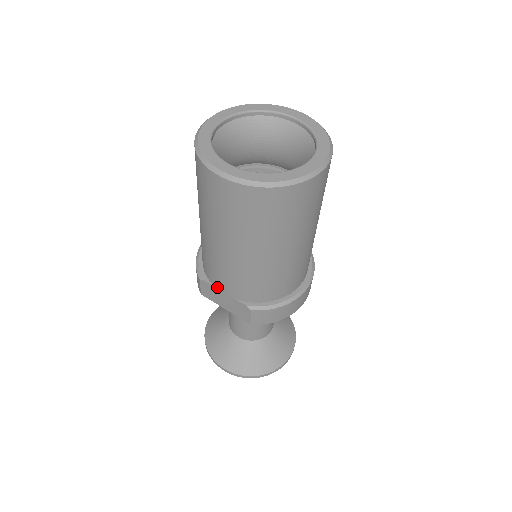
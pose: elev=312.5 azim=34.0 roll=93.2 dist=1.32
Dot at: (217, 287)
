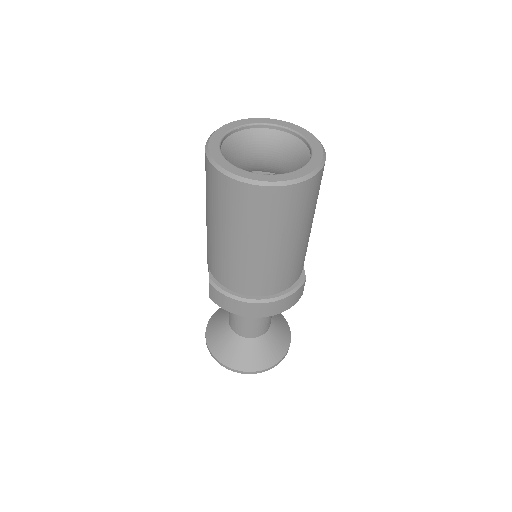
Dot at: occluded
